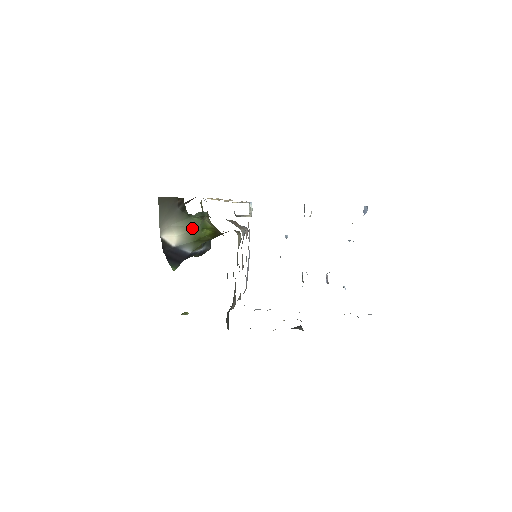
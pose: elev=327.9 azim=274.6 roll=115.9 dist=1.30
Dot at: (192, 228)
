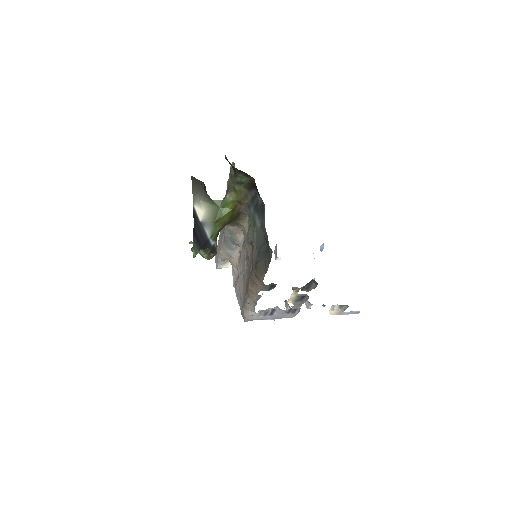
Dot at: (215, 207)
